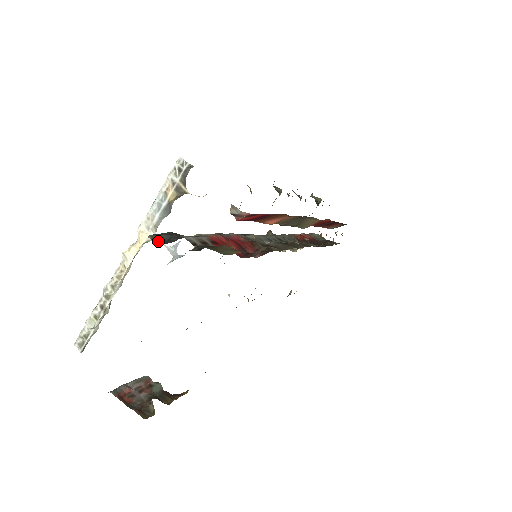
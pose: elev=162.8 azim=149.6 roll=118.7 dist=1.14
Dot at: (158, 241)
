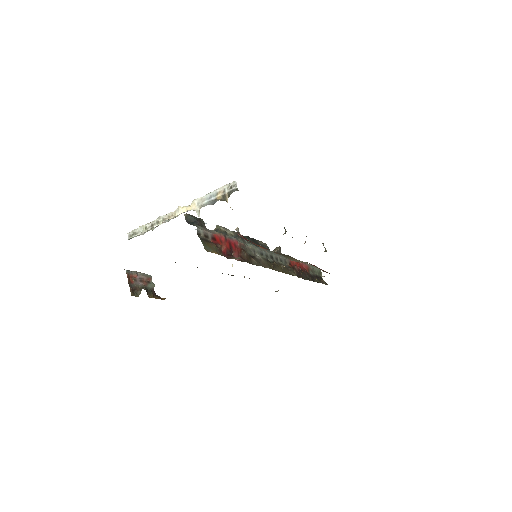
Dot at: (187, 219)
